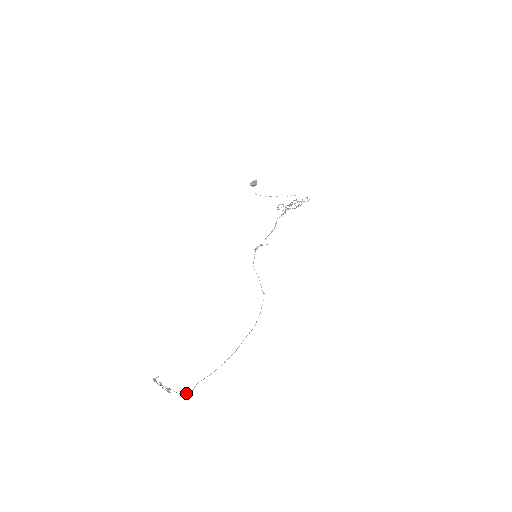
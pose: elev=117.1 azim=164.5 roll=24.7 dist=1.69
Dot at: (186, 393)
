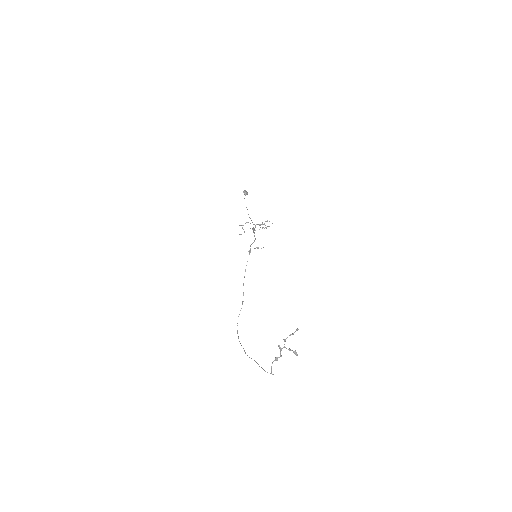
Dot at: occluded
